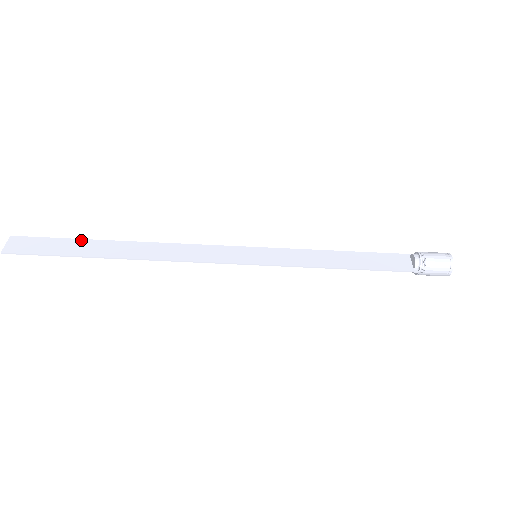
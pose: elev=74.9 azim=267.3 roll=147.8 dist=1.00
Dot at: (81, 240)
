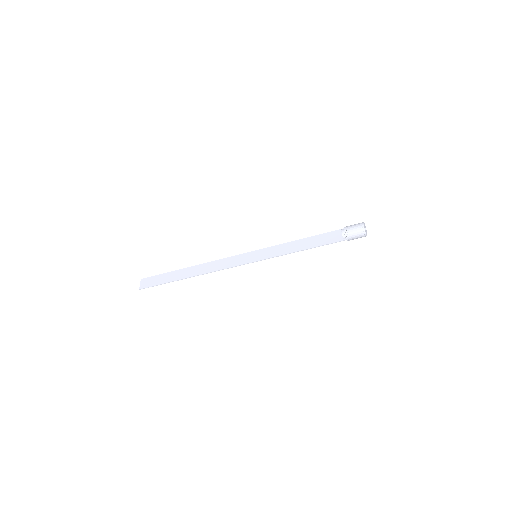
Dot at: (171, 272)
